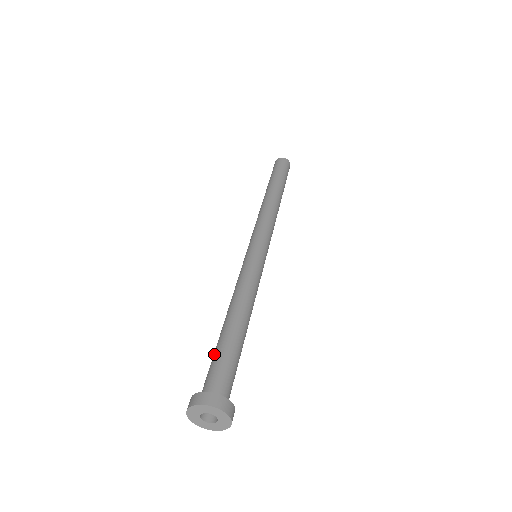
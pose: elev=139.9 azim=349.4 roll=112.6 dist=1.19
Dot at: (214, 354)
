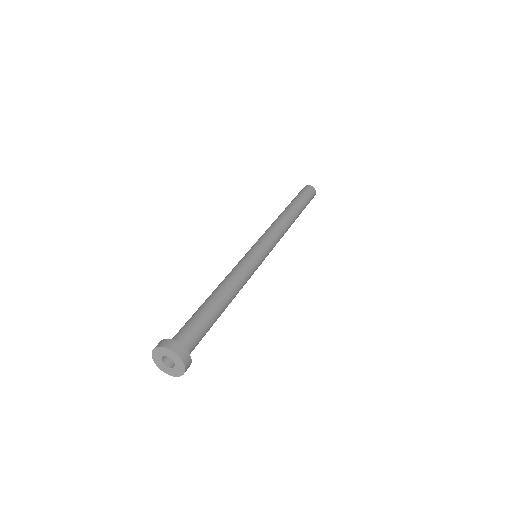
Dot at: occluded
